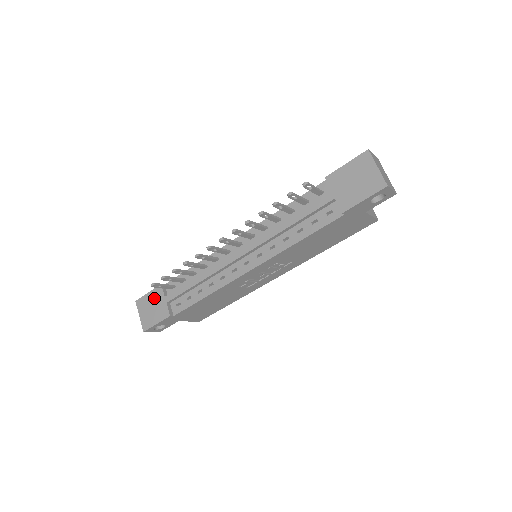
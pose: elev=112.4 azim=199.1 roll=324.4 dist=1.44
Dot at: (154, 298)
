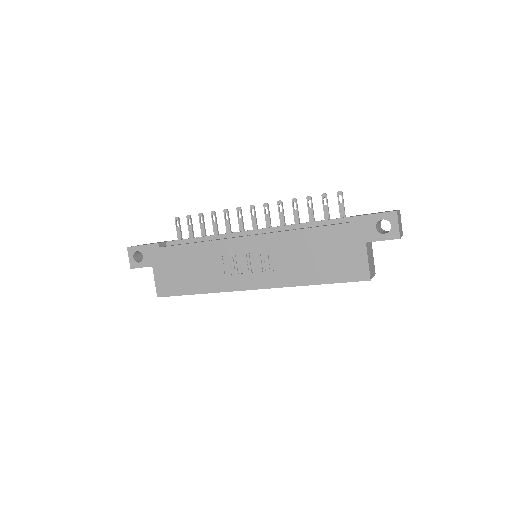
Dot at: occluded
